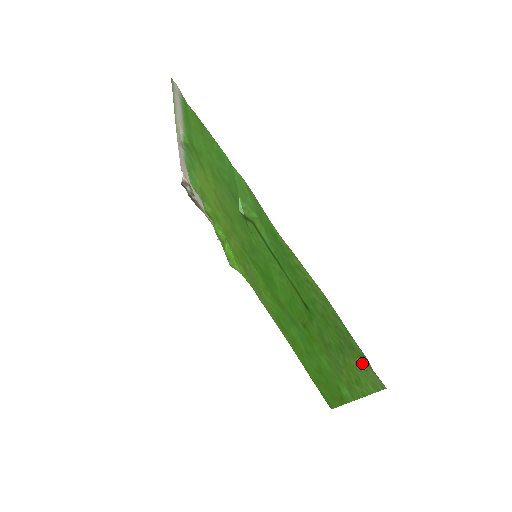
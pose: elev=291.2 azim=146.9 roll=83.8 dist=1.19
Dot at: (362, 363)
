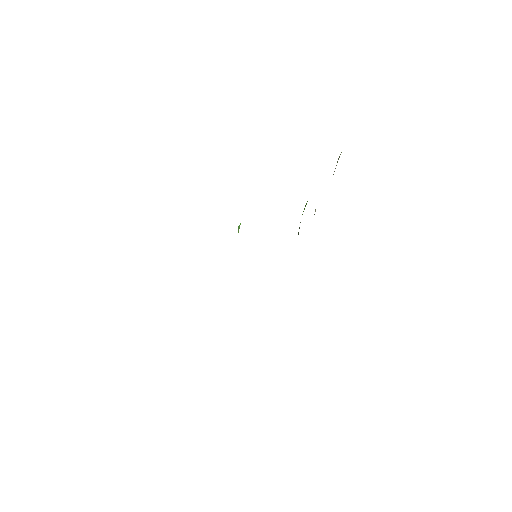
Dot at: occluded
